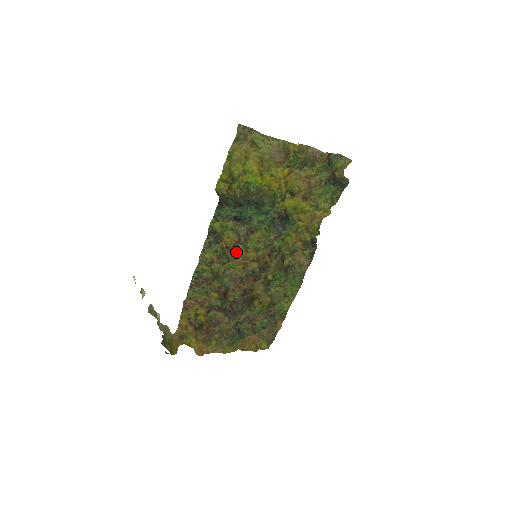
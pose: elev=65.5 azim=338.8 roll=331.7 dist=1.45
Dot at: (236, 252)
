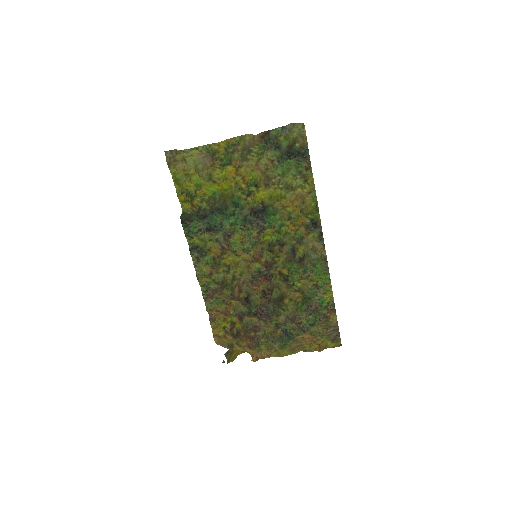
Dot at: (234, 258)
